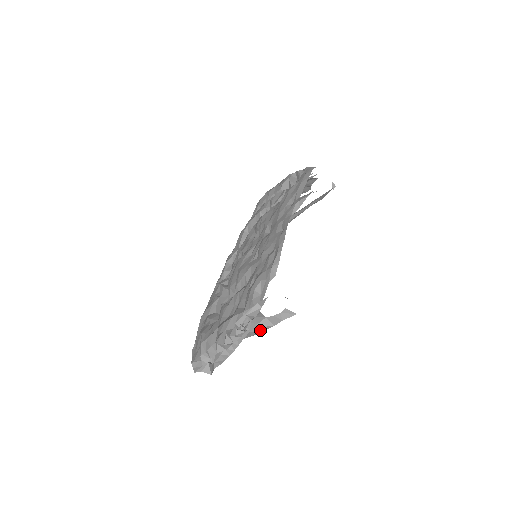
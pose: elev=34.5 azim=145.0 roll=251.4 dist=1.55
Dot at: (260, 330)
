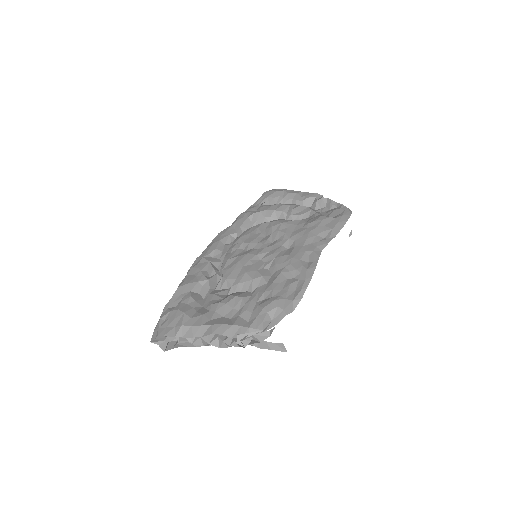
Dot at: occluded
